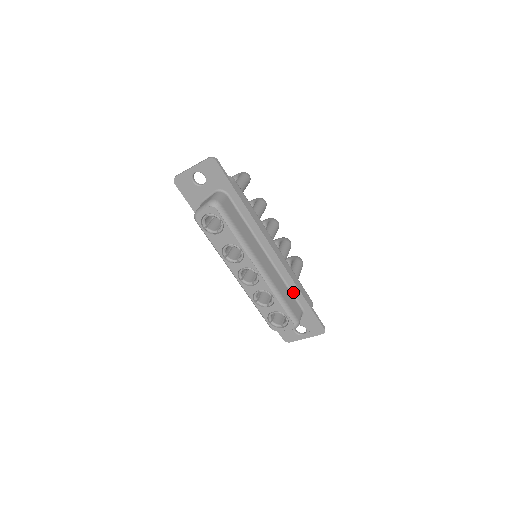
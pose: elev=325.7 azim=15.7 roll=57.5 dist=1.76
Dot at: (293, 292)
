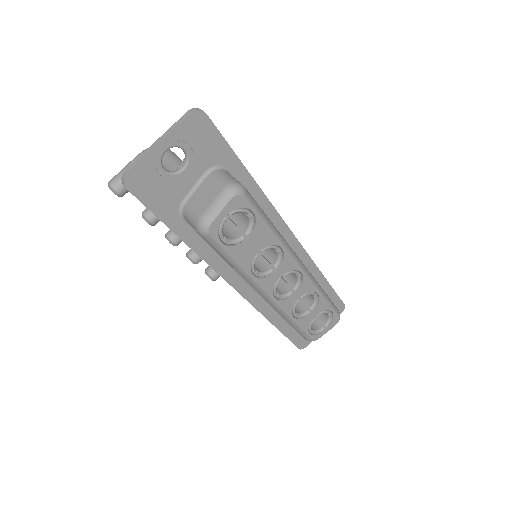
Dot at: occluded
